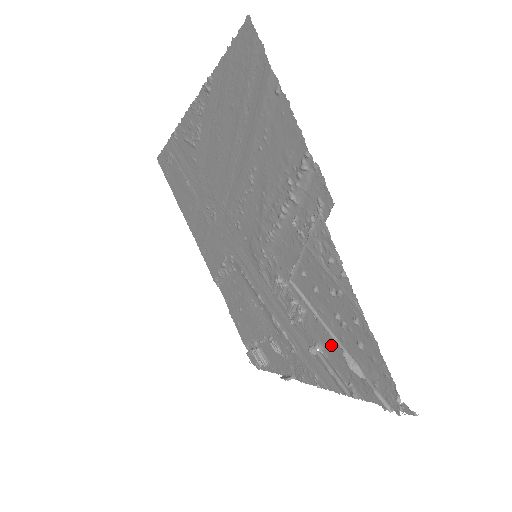
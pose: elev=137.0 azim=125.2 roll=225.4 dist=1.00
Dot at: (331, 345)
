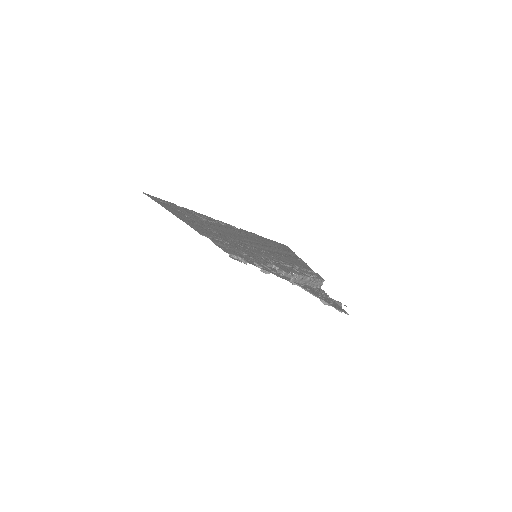
Dot at: occluded
